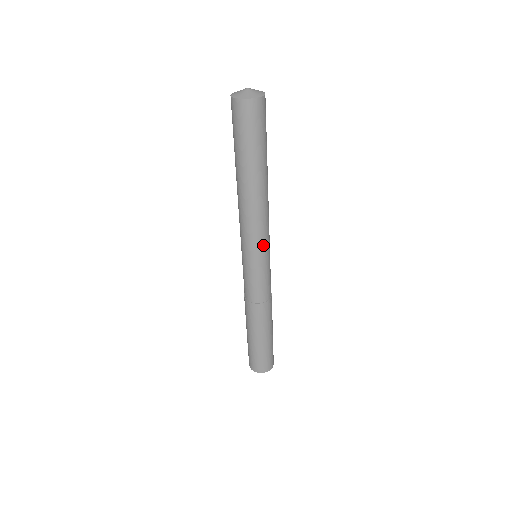
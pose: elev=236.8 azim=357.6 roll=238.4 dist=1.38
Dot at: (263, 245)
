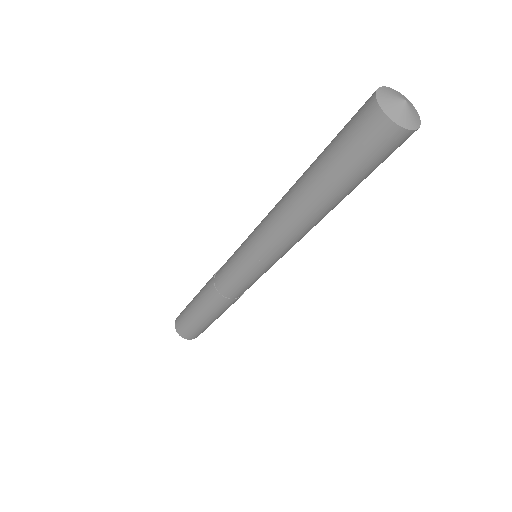
Dot at: (278, 259)
